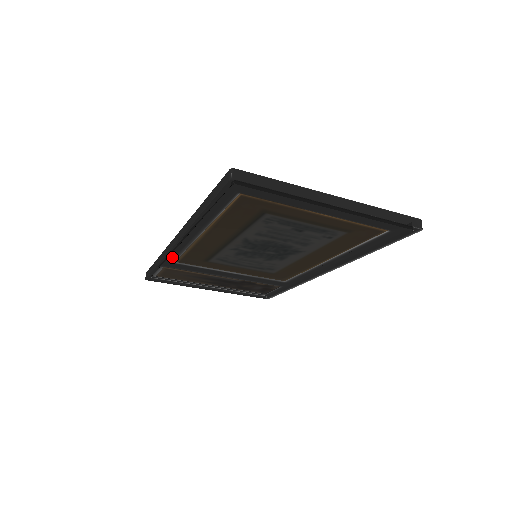
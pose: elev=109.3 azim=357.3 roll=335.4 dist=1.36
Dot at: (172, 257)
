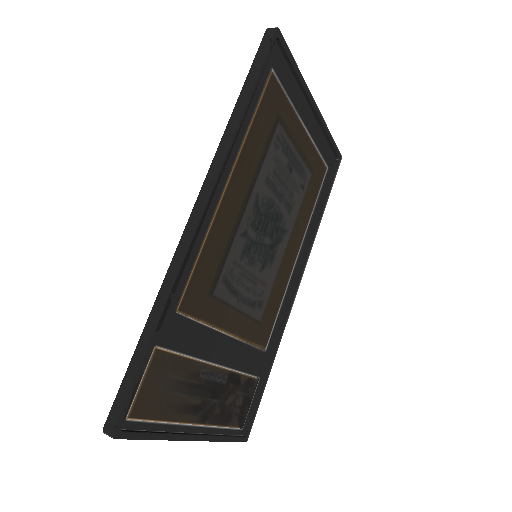
Dot at: (179, 285)
